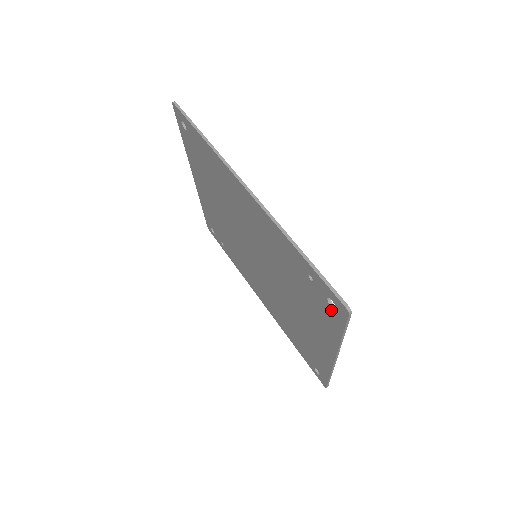
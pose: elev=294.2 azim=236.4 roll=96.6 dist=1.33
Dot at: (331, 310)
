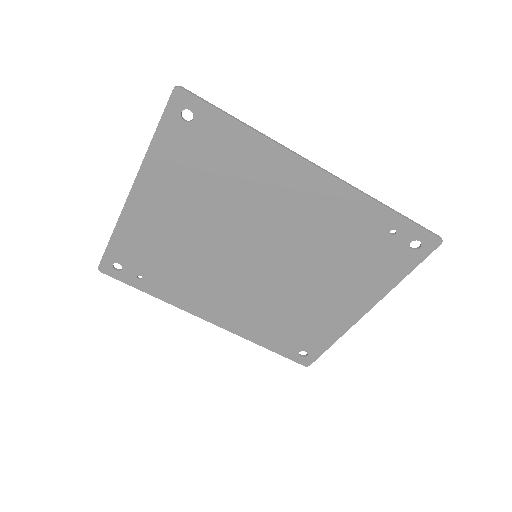
Dot at: (408, 253)
